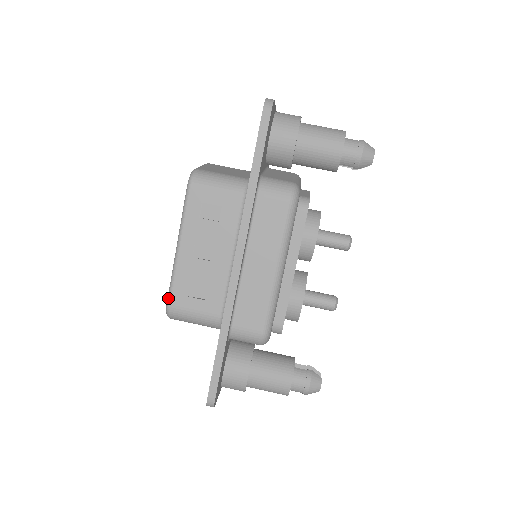
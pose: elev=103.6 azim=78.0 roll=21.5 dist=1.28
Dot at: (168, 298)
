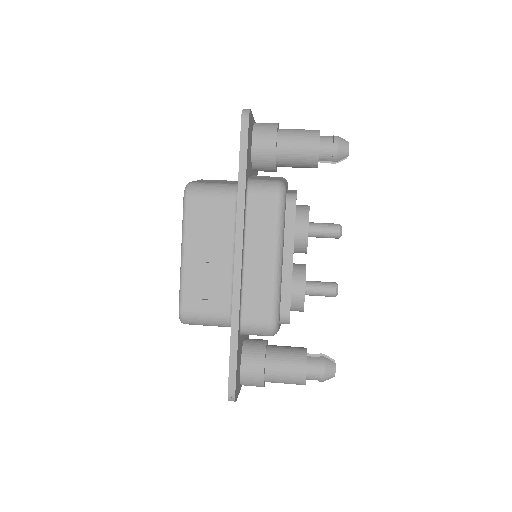
Dot at: (179, 304)
